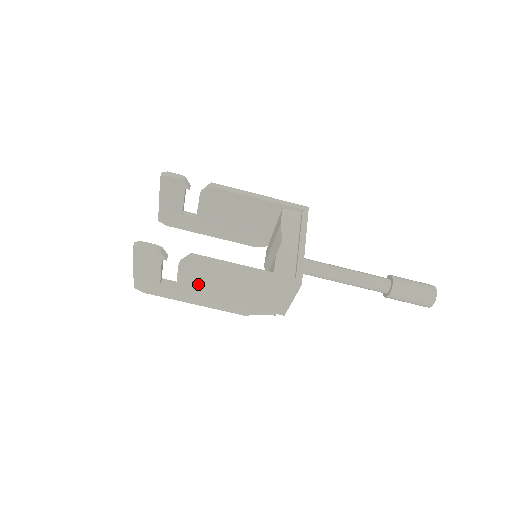
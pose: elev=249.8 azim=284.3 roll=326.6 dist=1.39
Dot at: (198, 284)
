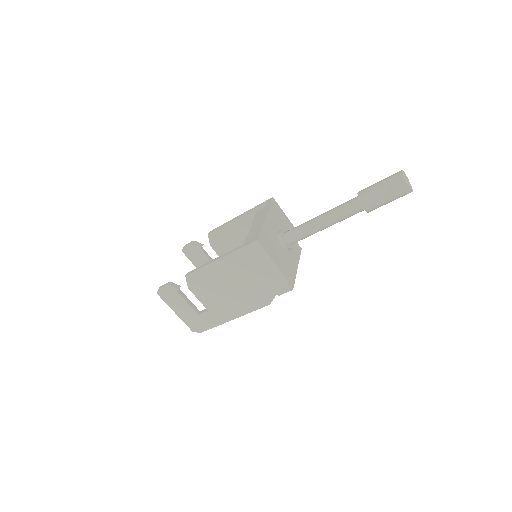
Dot at: (214, 296)
